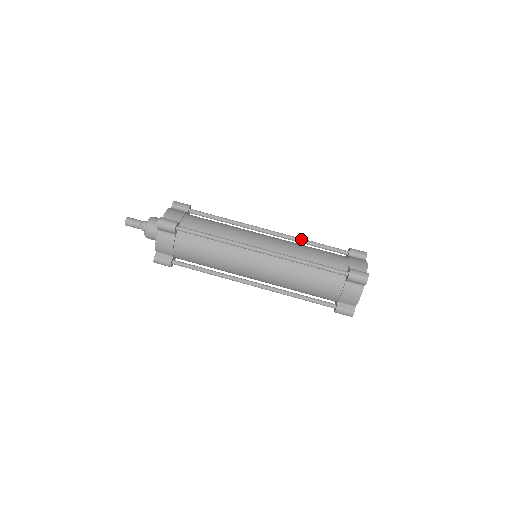
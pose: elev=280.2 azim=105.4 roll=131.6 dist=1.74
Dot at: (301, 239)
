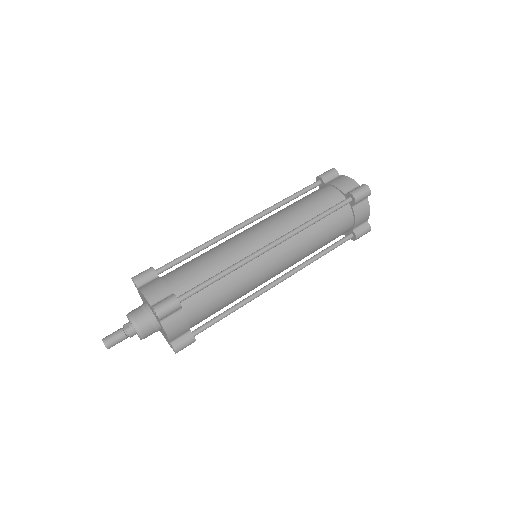
Dot at: occluded
